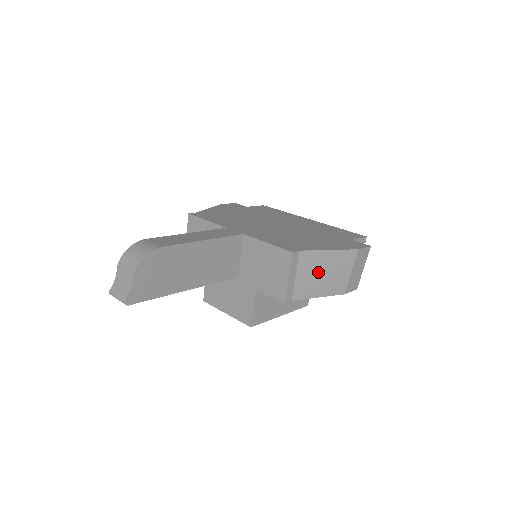
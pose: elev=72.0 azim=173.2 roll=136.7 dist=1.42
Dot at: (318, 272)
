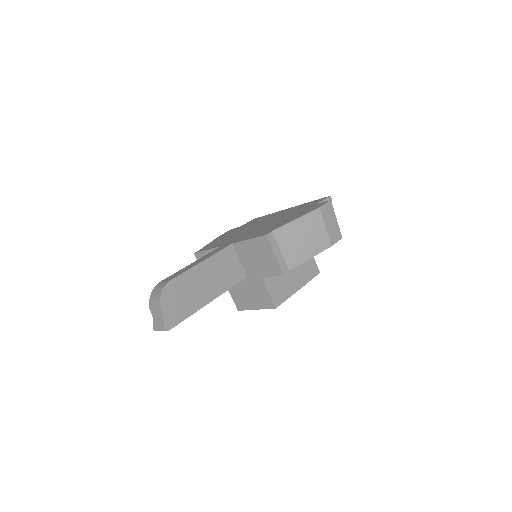
Dot at: (297, 240)
